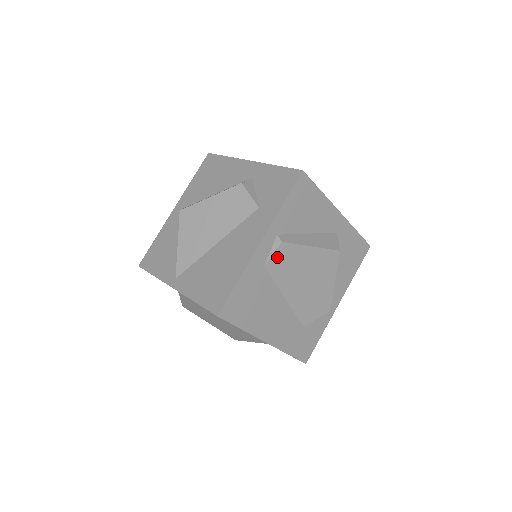
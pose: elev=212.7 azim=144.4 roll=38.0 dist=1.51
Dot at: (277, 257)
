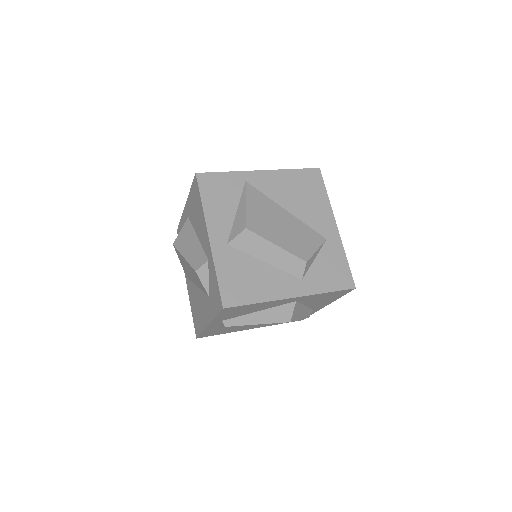
Dot at: occluded
